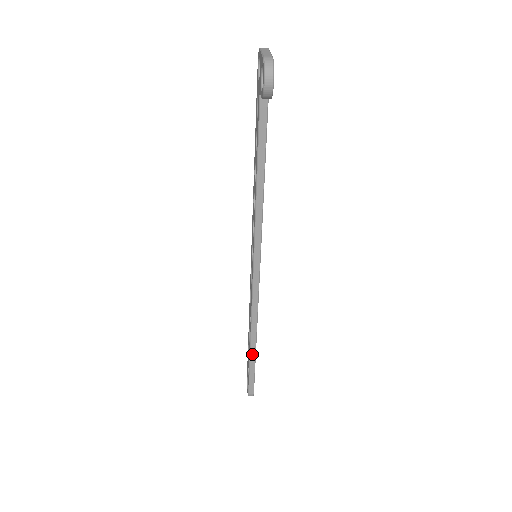
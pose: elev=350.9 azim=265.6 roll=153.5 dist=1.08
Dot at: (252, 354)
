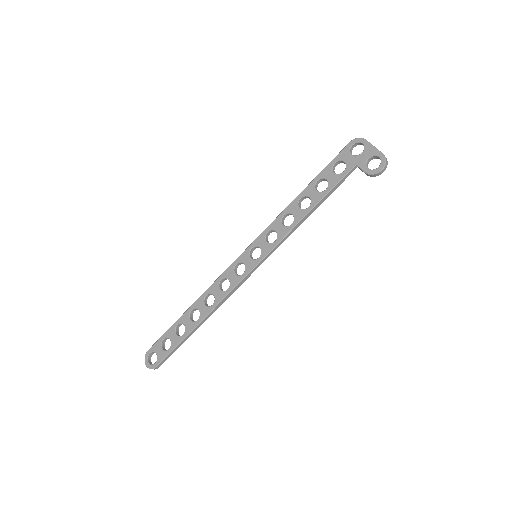
Dot at: (193, 331)
